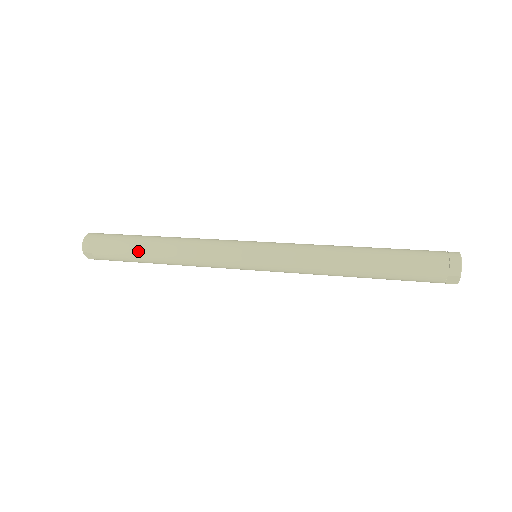
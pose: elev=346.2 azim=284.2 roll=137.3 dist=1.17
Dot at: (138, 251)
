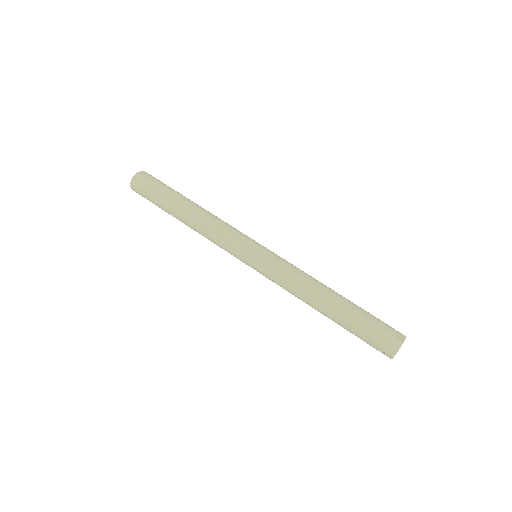
Dot at: (170, 214)
